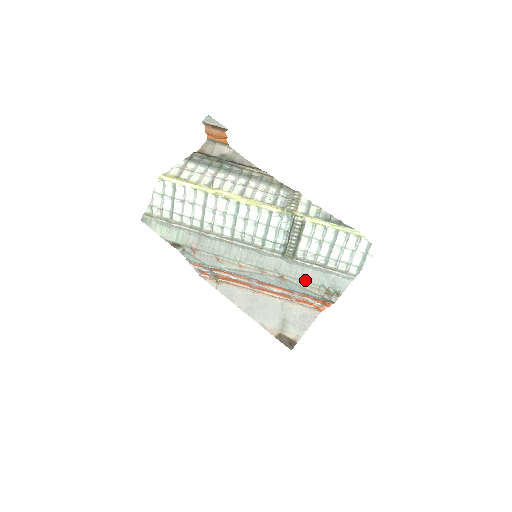
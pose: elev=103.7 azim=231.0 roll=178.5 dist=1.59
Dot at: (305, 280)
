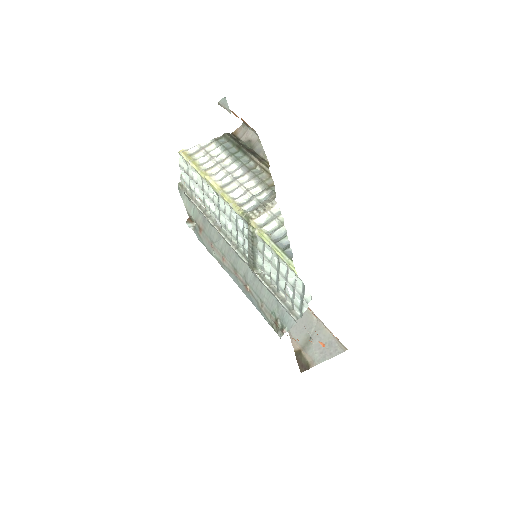
Dot at: (262, 299)
